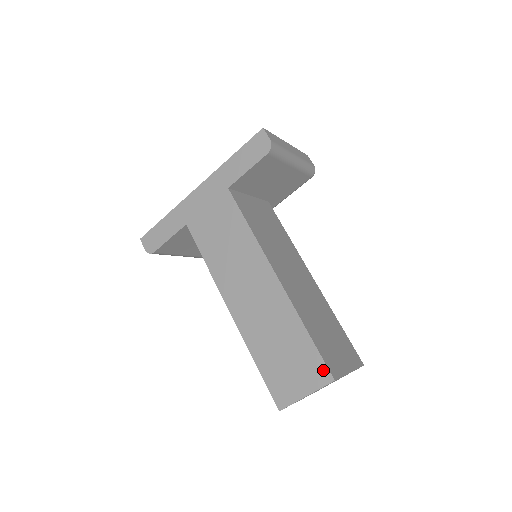
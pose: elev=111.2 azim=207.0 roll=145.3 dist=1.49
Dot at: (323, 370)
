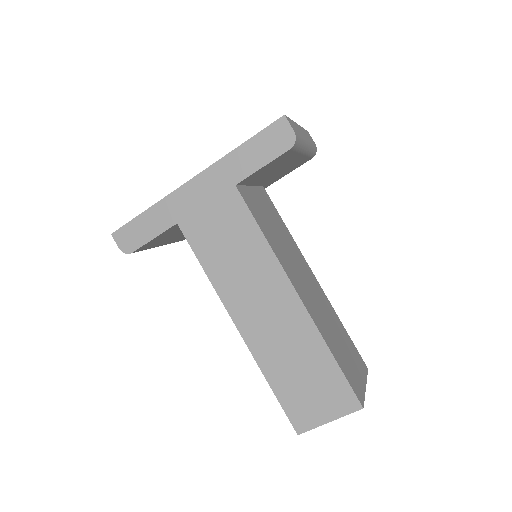
Dot at: (351, 397)
